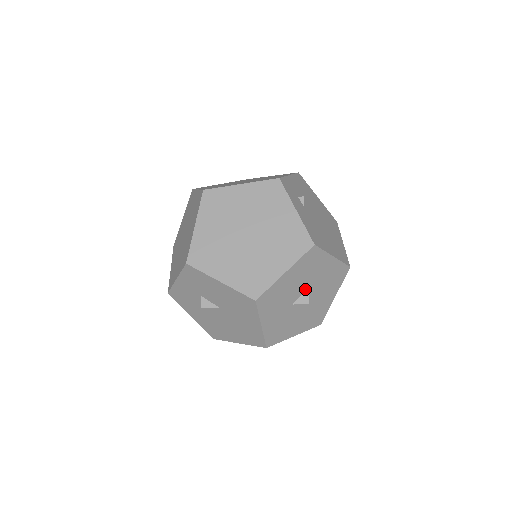
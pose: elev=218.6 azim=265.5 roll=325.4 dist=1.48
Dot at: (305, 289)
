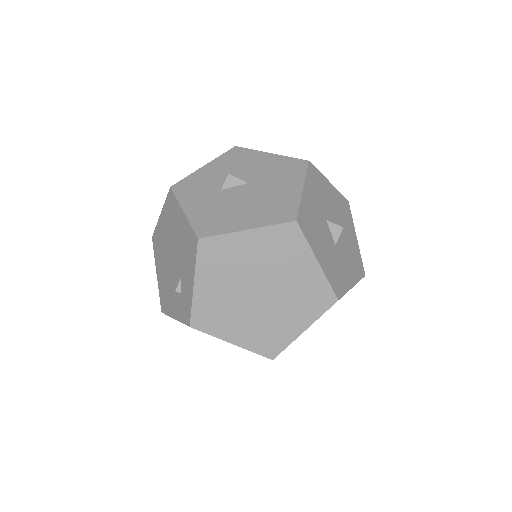
Dot at: occluded
